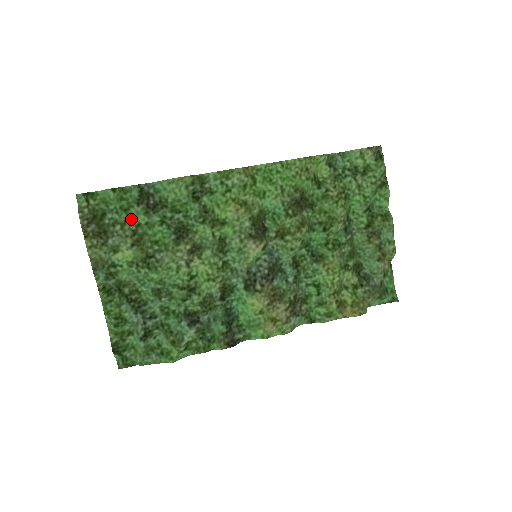
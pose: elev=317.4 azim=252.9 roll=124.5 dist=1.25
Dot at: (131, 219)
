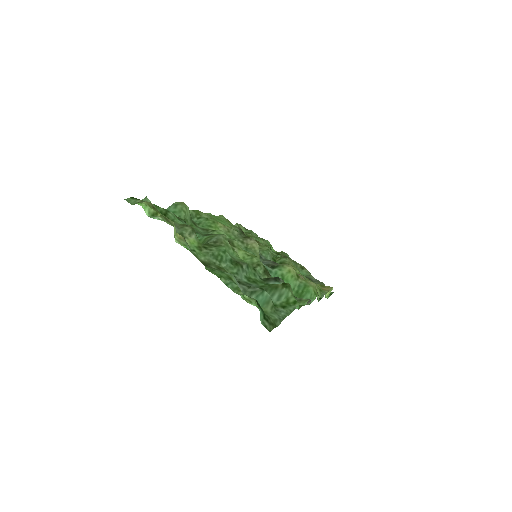
Dot at: occluded
